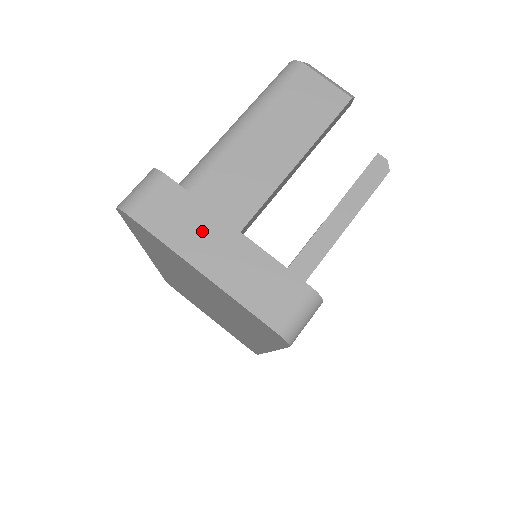
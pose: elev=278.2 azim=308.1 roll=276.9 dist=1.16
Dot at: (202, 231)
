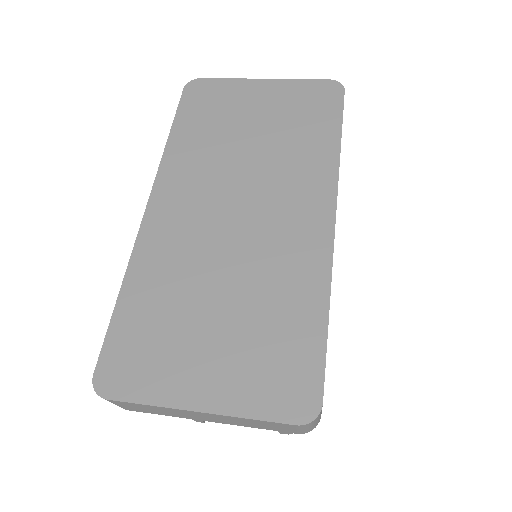
Dot at: occluded
